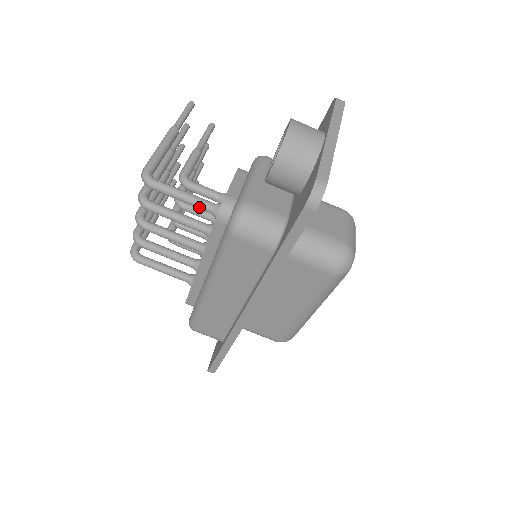
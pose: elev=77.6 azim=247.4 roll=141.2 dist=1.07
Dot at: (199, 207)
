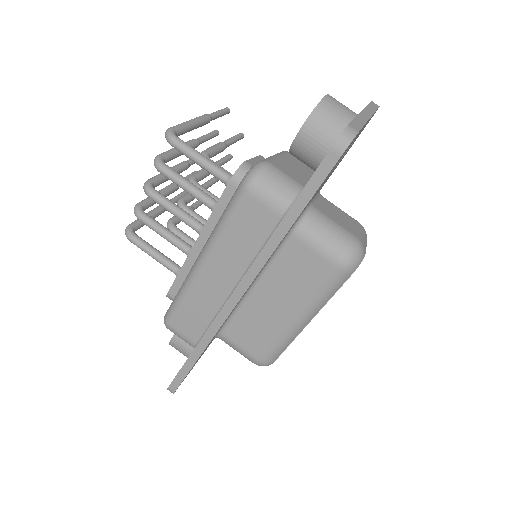
Dot at: (214, 173)
